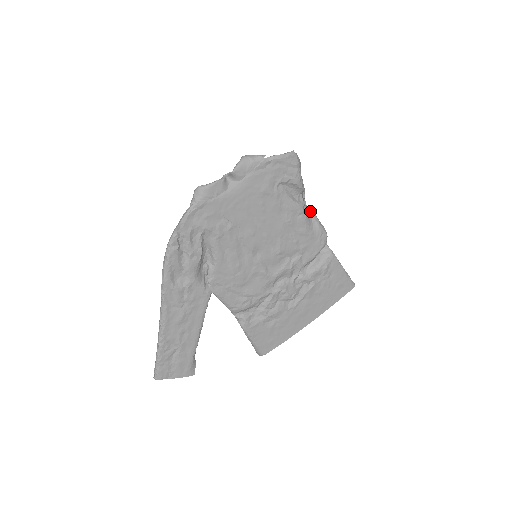
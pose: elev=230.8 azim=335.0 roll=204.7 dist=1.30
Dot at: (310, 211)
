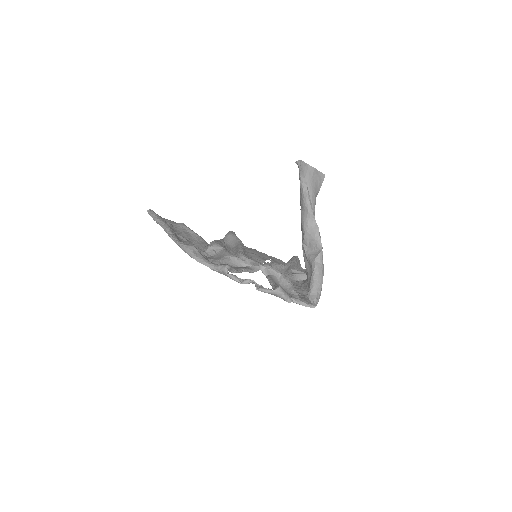
Dot at: occluded
